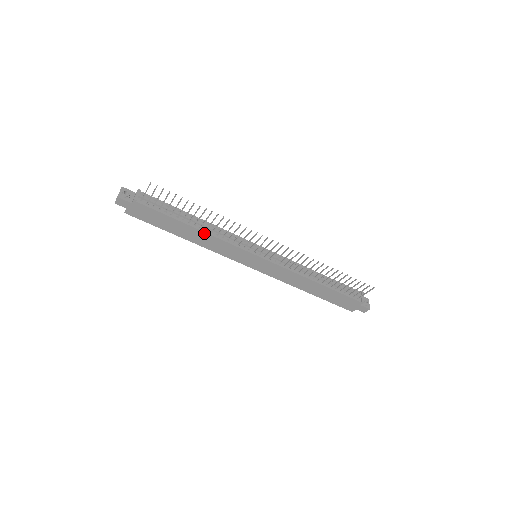
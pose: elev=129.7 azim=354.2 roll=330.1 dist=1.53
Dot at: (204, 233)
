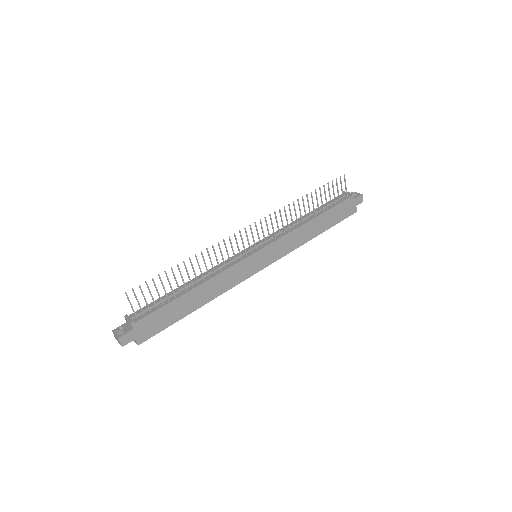
Dot at: (205, 283)
